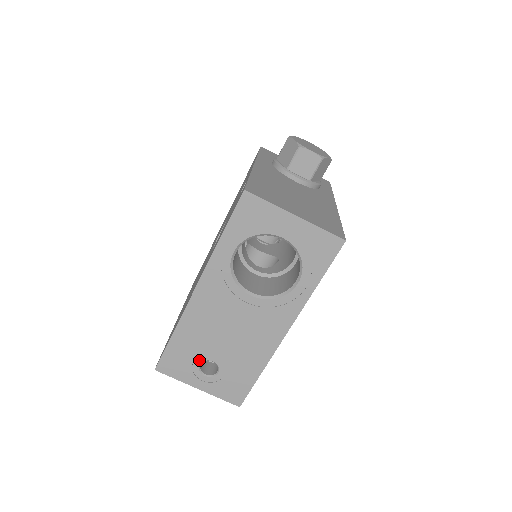
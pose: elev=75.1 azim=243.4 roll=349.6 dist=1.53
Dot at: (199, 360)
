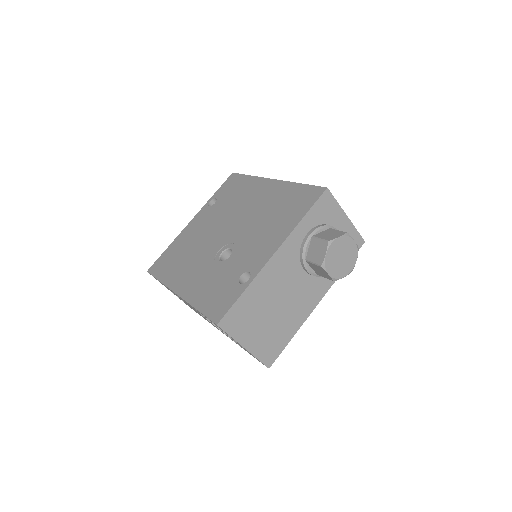
Dot at: occluded
